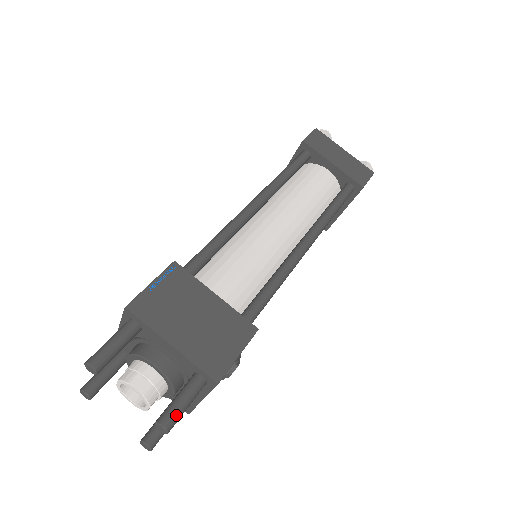
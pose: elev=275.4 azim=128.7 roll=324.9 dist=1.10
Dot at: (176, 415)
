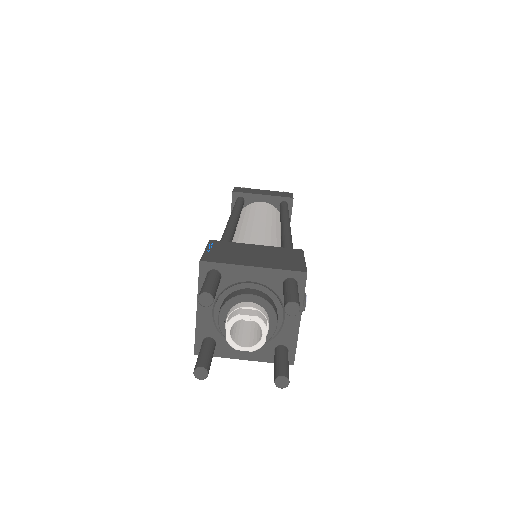
Dot at: (296, 296)
